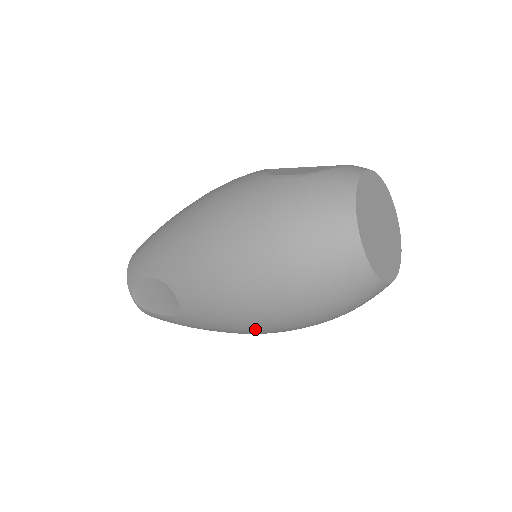
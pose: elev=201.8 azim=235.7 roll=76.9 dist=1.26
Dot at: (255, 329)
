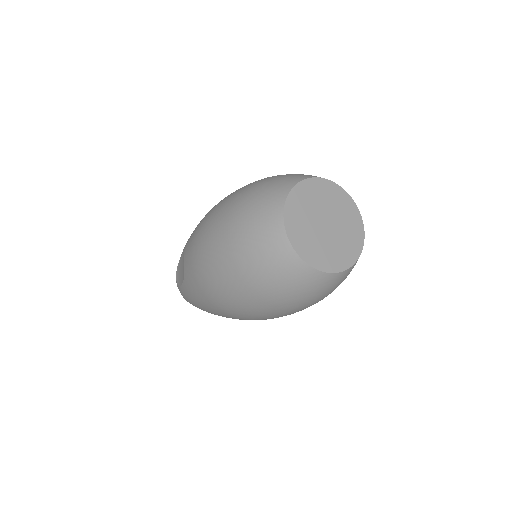
Dot at: (215, 291)
